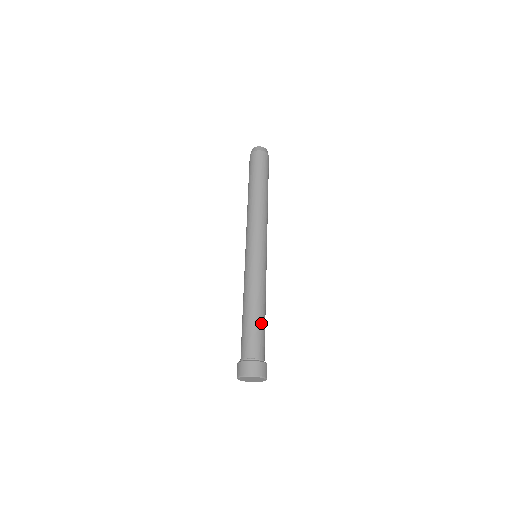
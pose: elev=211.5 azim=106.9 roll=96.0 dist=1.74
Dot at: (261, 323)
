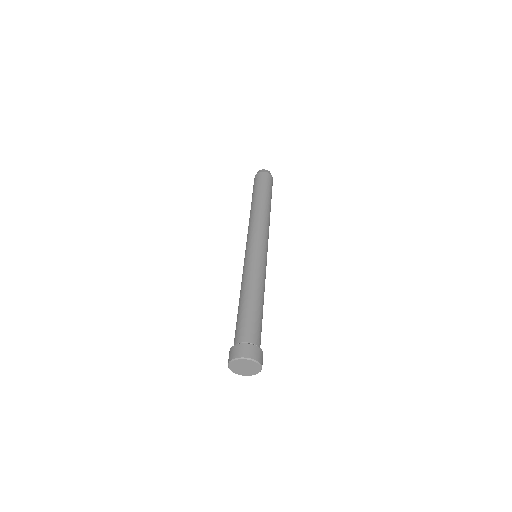
Dot at: (247, 309)
